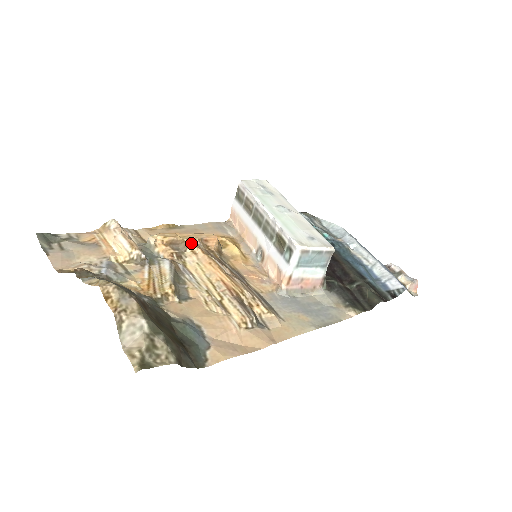
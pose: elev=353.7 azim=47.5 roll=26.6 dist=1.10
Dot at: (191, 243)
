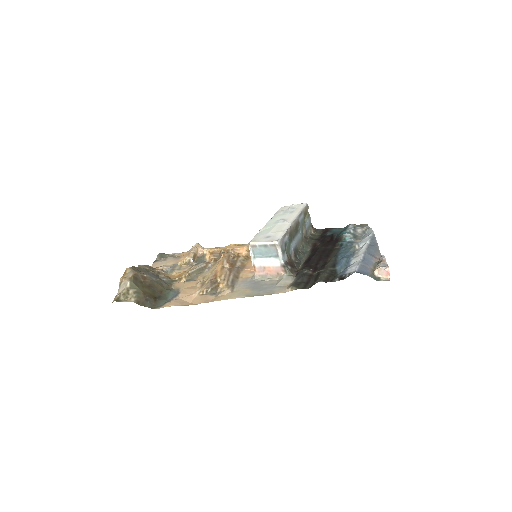
Dot at: (226, 252)
